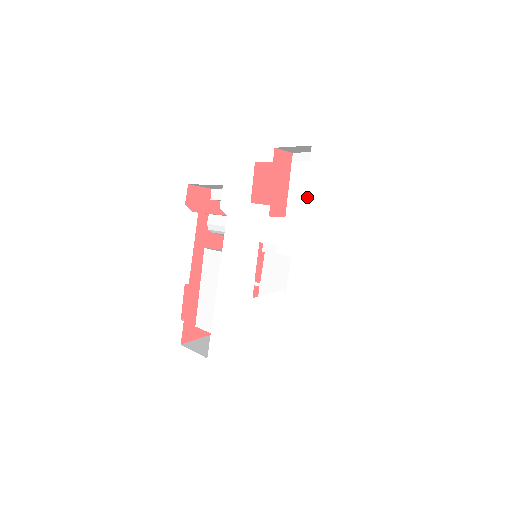
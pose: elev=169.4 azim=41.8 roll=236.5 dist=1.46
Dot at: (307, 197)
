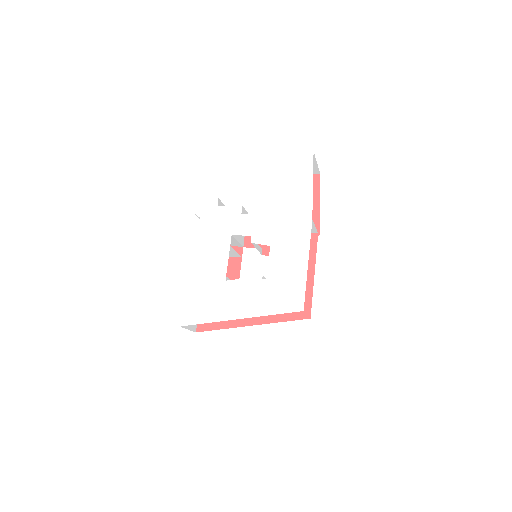
Dot at: (287, 193)
